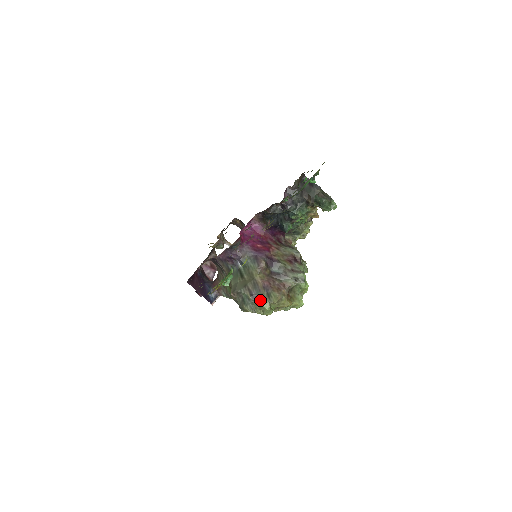
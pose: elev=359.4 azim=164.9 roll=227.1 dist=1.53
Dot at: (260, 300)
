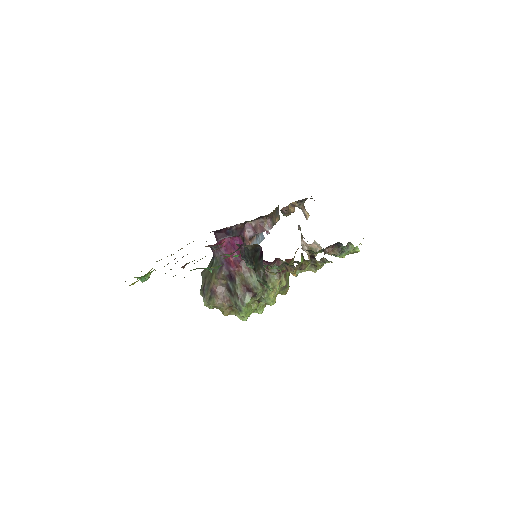
Dot at: (204, 295)
